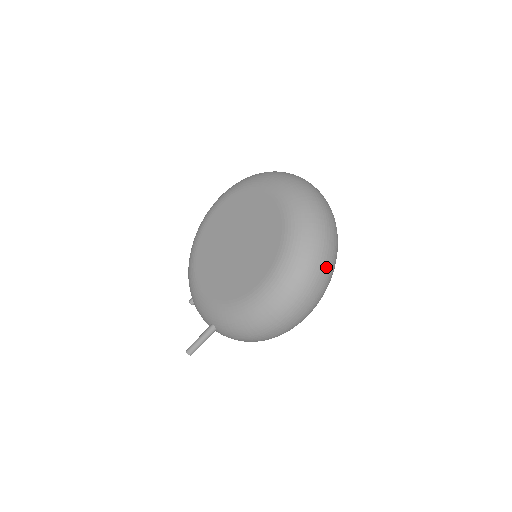
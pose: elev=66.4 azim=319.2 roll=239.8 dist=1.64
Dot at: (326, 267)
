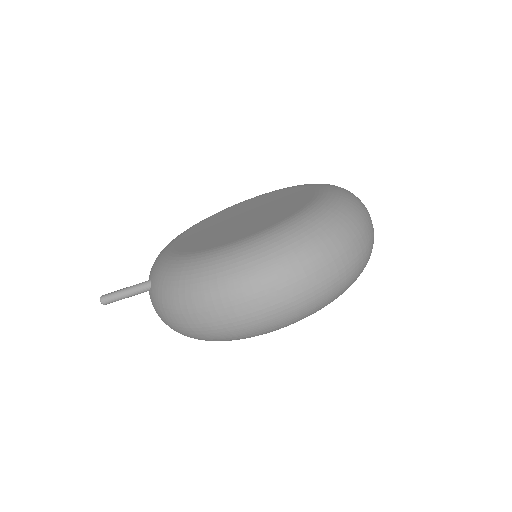
Dot at: (323, 272)
